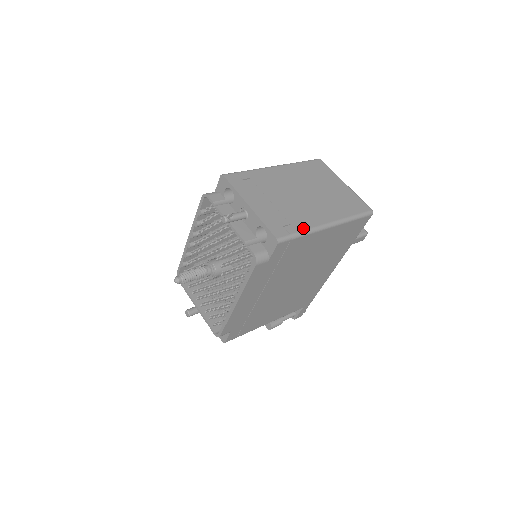
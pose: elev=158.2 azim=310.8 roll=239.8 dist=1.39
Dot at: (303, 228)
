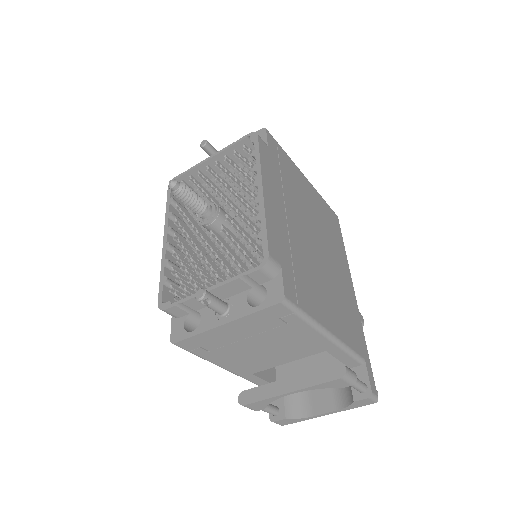
Dot at: occluded
